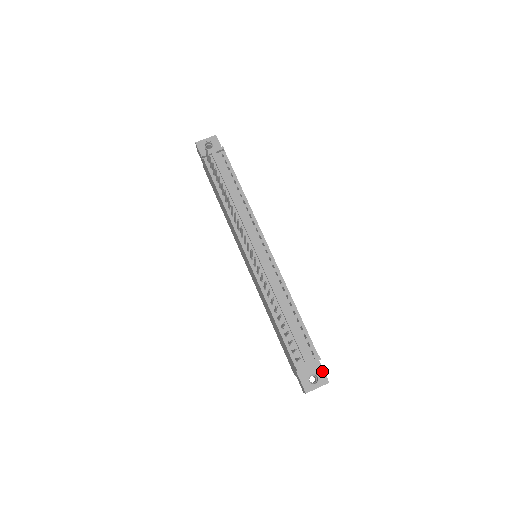
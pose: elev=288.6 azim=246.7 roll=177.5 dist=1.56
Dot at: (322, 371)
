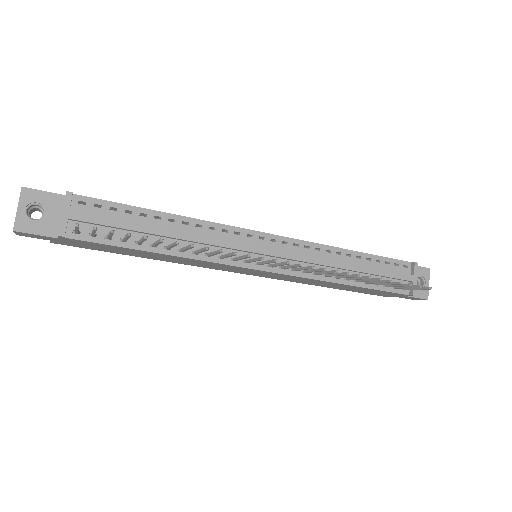
Dot at: (418, 268)
